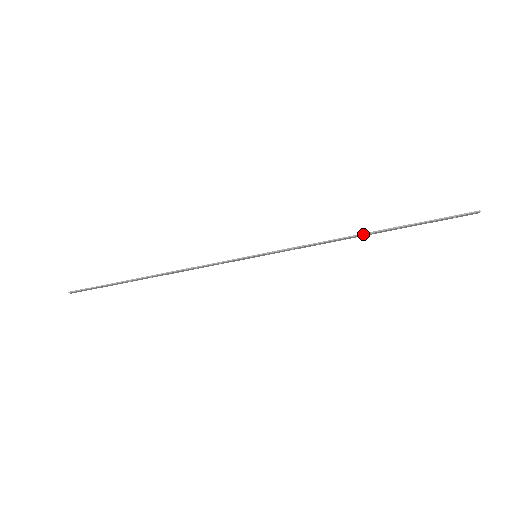
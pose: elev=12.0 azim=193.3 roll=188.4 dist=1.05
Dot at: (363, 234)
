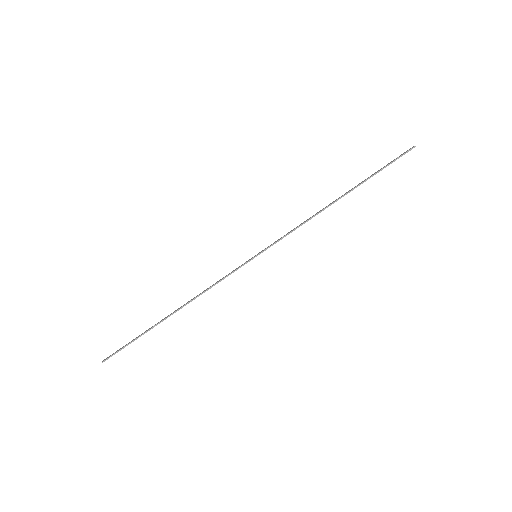
Dot at: (336, 201)
